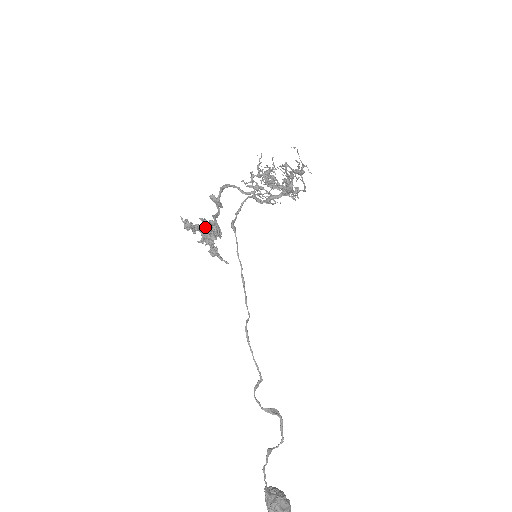
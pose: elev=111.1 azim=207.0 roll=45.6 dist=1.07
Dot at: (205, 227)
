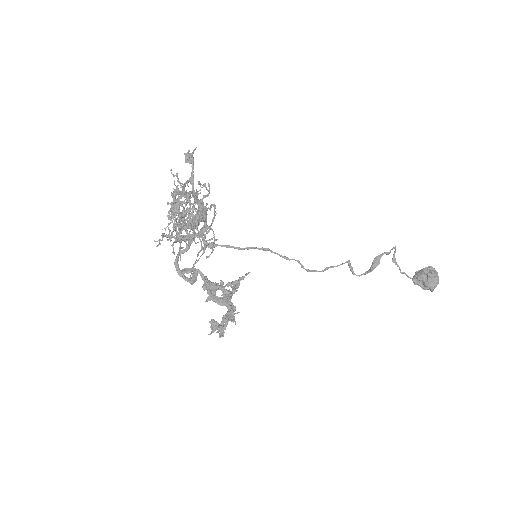
Dot at: (210, 286)
